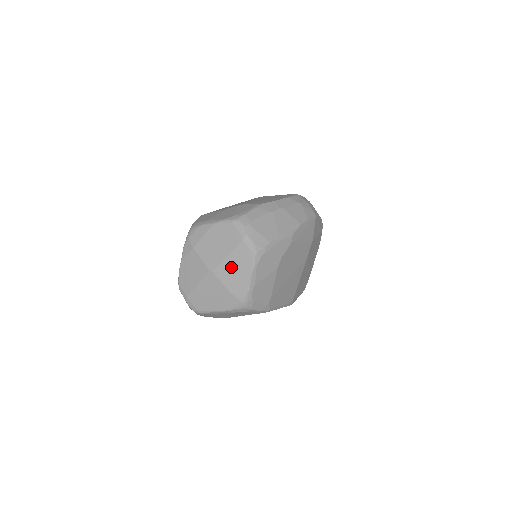
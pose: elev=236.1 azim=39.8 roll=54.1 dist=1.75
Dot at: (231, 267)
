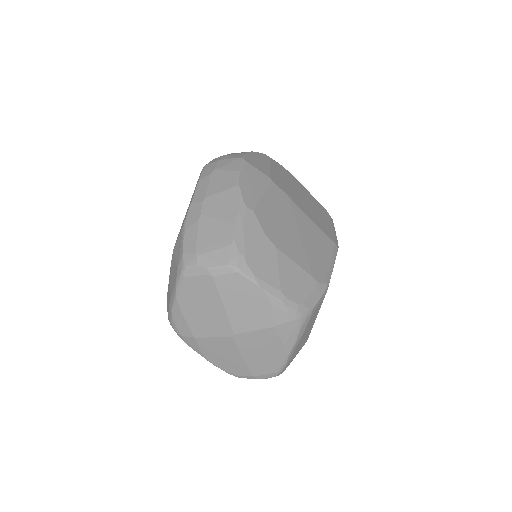
Dot at: (240, 309)
